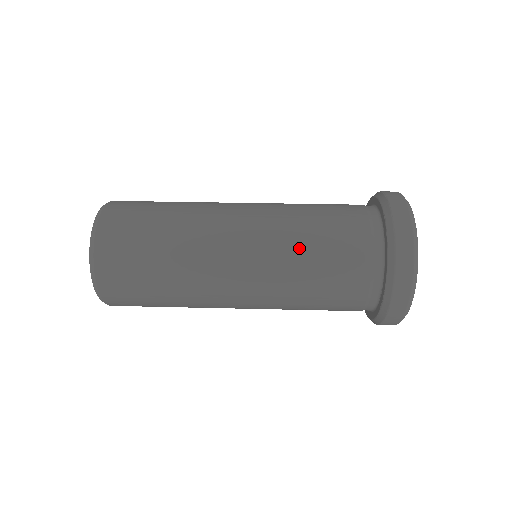
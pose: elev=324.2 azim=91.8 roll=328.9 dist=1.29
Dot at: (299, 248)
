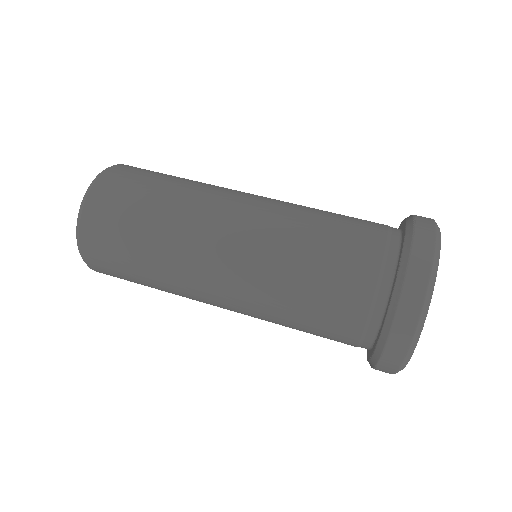
Dot at: (288, 278)
